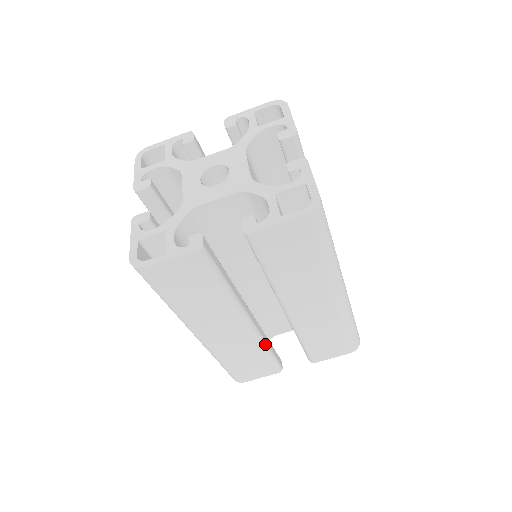
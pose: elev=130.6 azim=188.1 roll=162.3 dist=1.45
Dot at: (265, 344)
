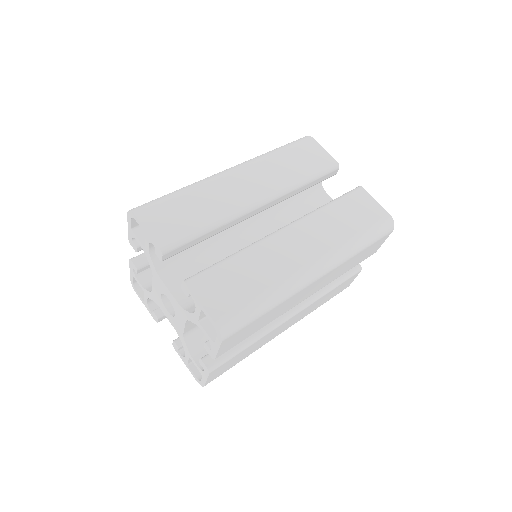
Dot at: (324, 292)
